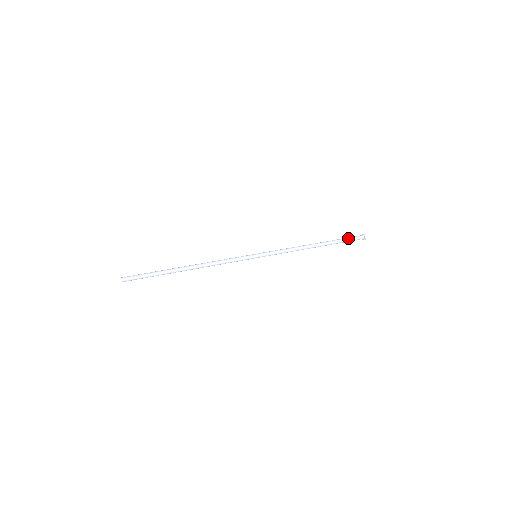
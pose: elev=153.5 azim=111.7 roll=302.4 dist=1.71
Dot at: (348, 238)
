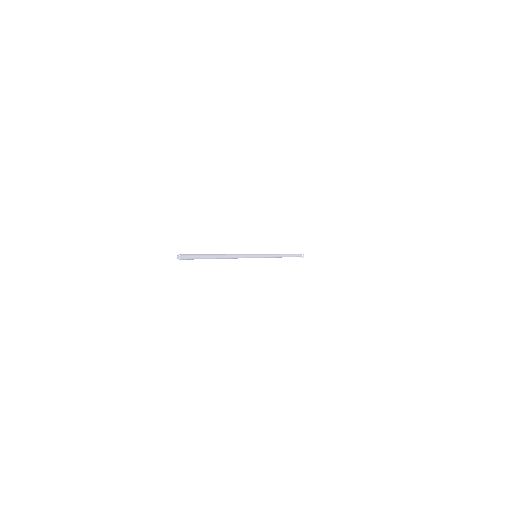
Dot at: occluded
